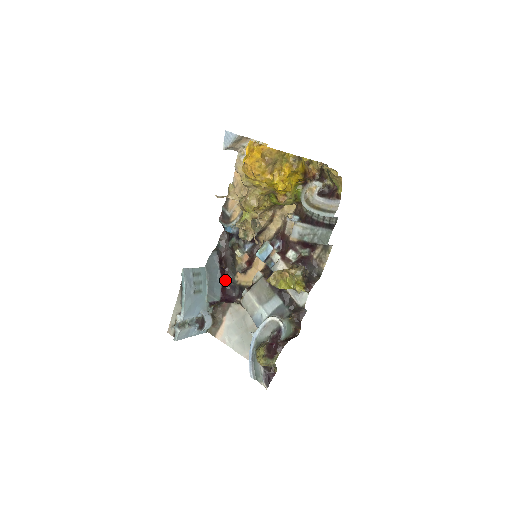
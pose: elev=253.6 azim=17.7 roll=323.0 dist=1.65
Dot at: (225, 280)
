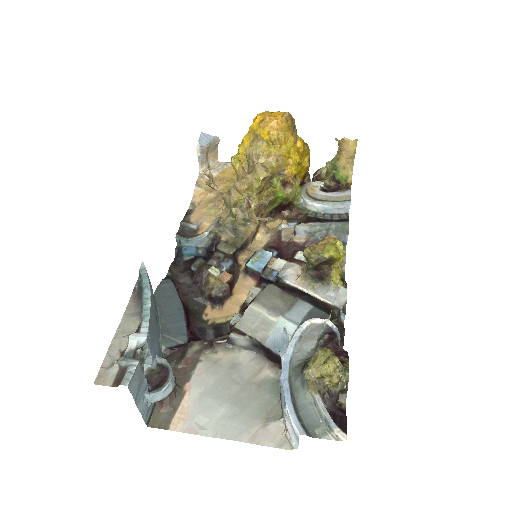
Dot at: (188, 318)
